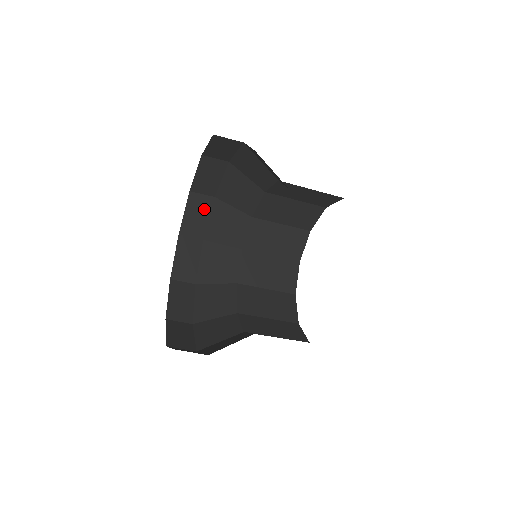
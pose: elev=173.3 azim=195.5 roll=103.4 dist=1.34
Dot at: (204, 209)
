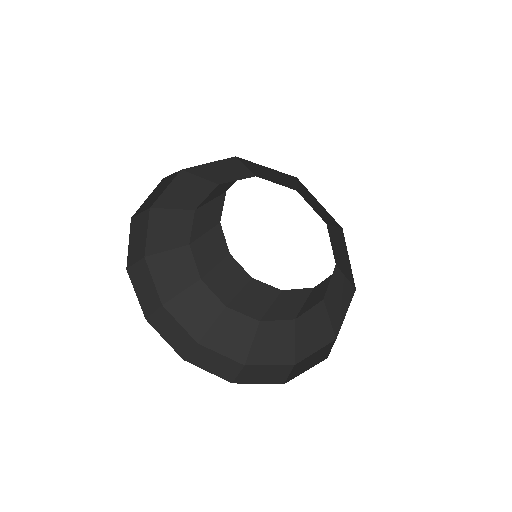
Dot at: (143, 227)
